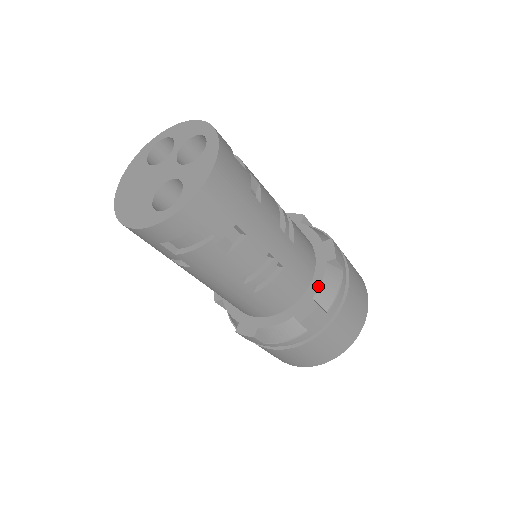
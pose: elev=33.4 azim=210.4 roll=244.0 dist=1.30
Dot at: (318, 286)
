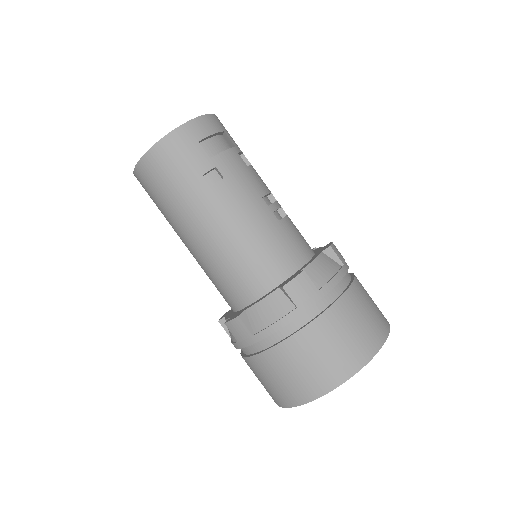
Dot at: (320, 247)
